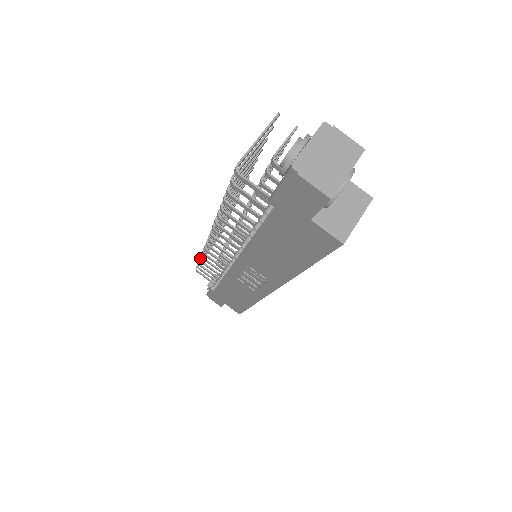
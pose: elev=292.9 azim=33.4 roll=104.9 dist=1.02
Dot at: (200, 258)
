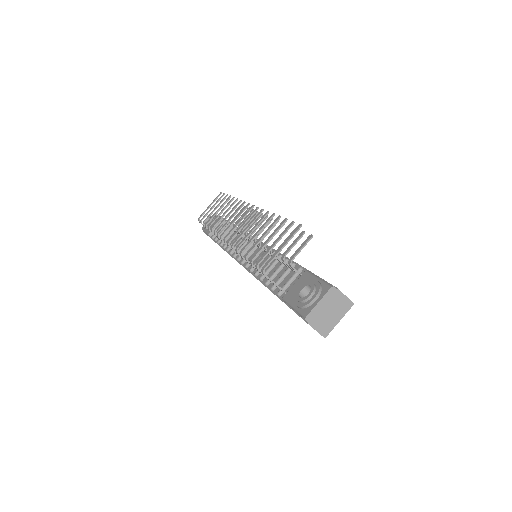
Dot at: (206, 225)
